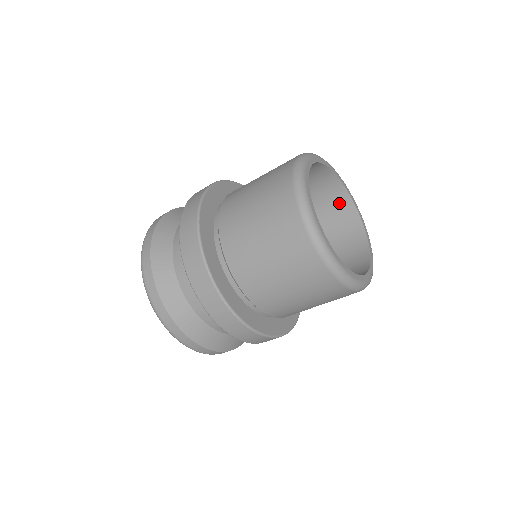
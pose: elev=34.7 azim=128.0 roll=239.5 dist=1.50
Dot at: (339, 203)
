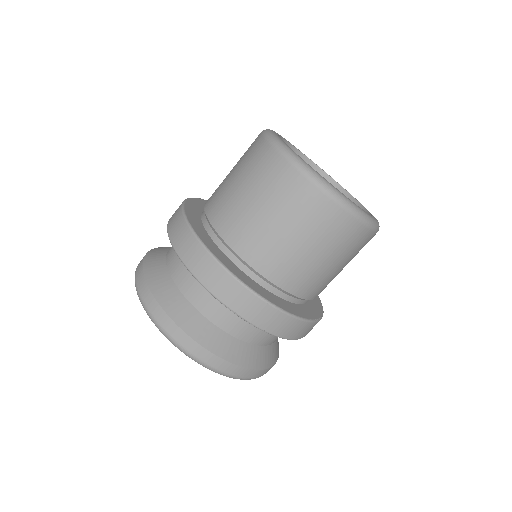
Dot at: occluded
